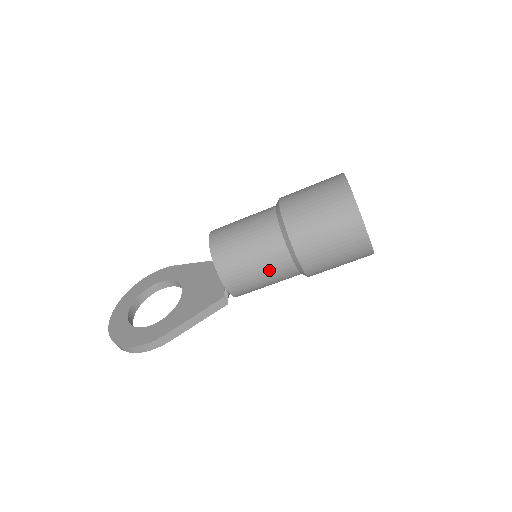
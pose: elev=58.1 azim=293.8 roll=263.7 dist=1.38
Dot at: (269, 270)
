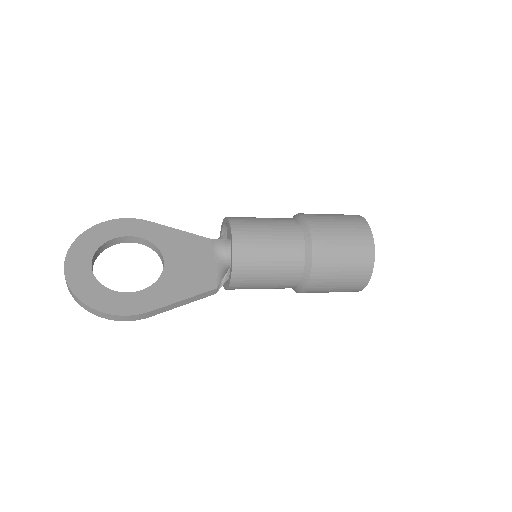
Dot at: (277, 282)
